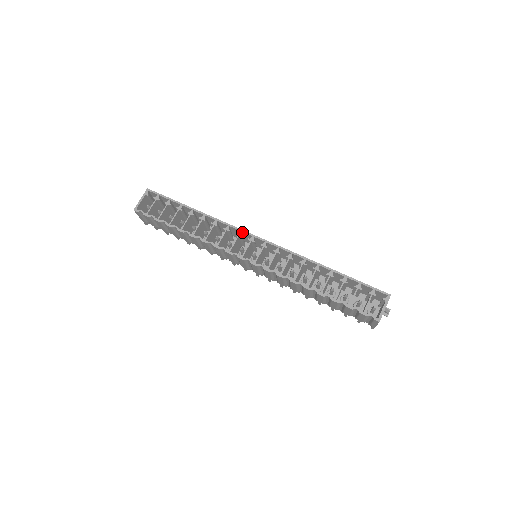
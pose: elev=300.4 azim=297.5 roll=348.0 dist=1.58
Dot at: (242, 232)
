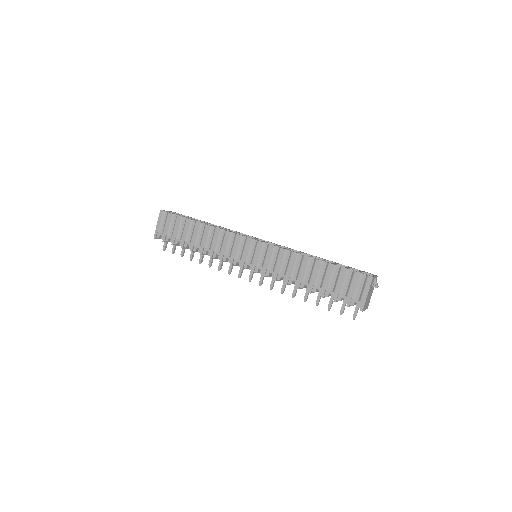
Dot at: (249, 237)
